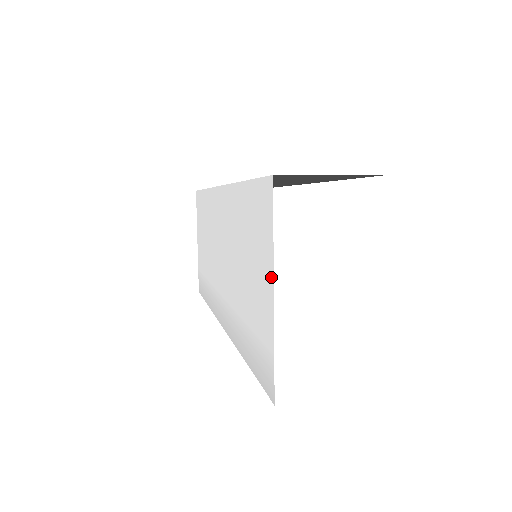
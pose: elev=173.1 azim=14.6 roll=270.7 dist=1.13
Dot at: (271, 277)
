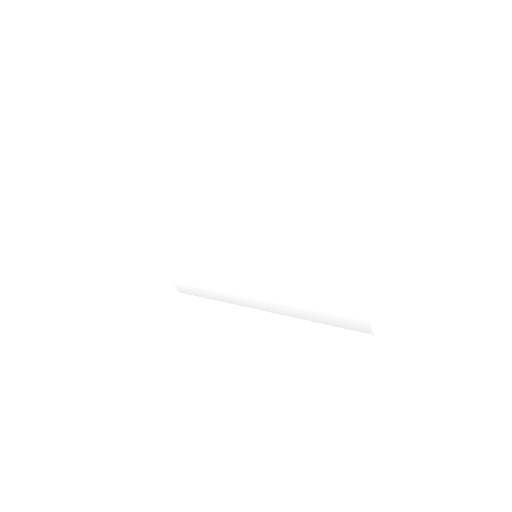
Dot at: (355, 282)
